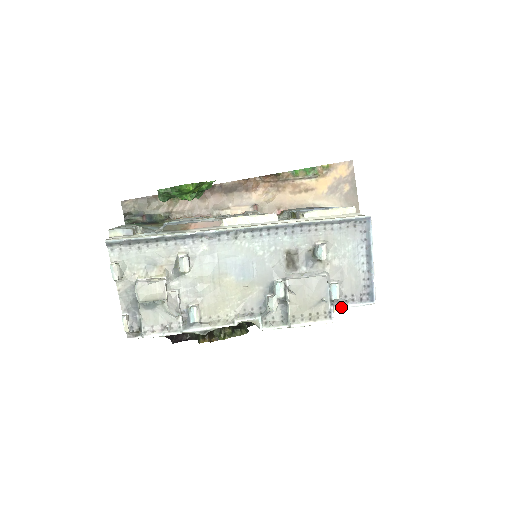
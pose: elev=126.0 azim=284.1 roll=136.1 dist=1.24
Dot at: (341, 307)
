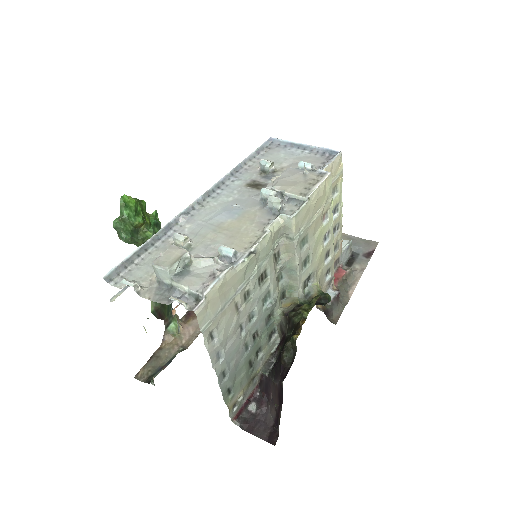
Dot at: (324, 168)
